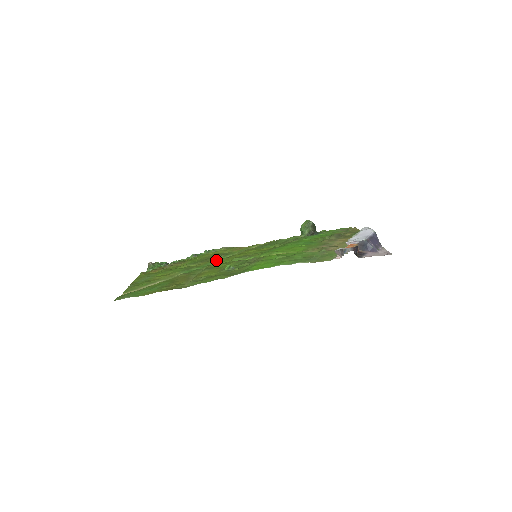
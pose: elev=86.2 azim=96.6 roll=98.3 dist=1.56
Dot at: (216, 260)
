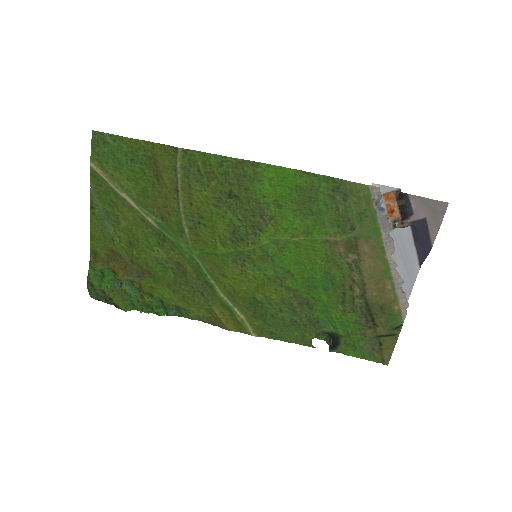
Dot at: (197, 267)
